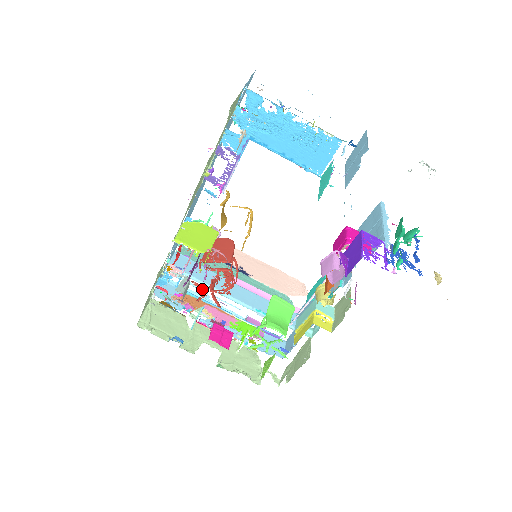
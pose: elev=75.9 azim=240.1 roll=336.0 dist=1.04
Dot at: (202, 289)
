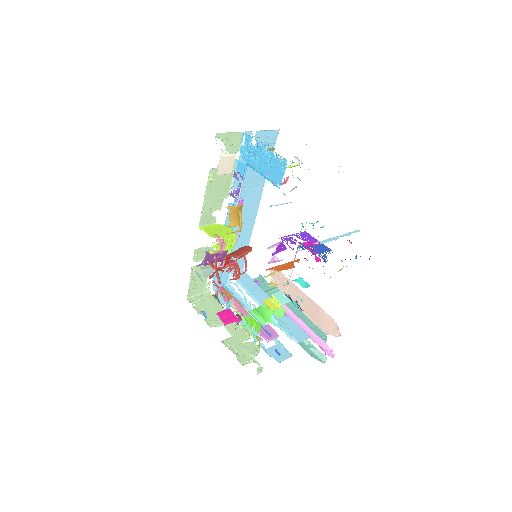
Dot at: occluded
